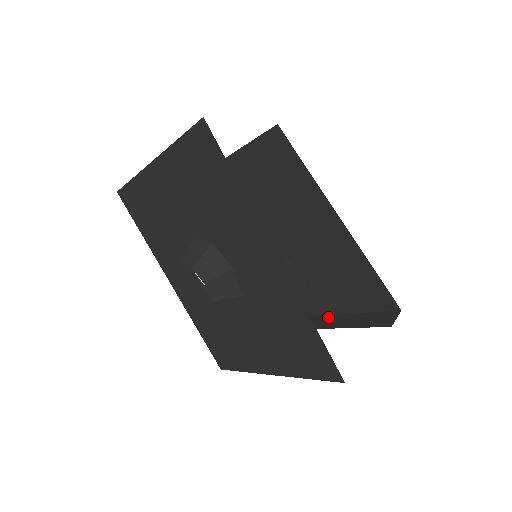
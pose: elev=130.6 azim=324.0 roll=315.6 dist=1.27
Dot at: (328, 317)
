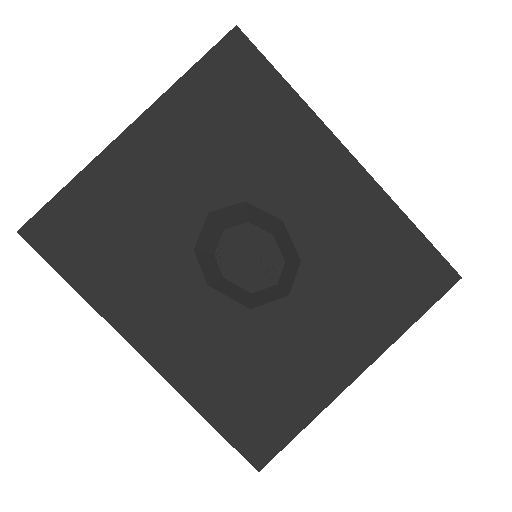
Dot at: occluded
